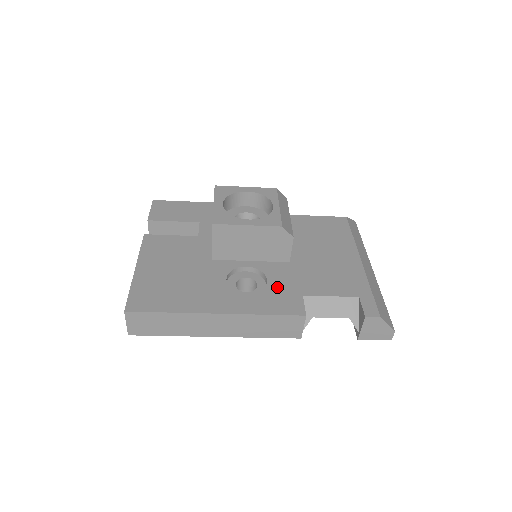
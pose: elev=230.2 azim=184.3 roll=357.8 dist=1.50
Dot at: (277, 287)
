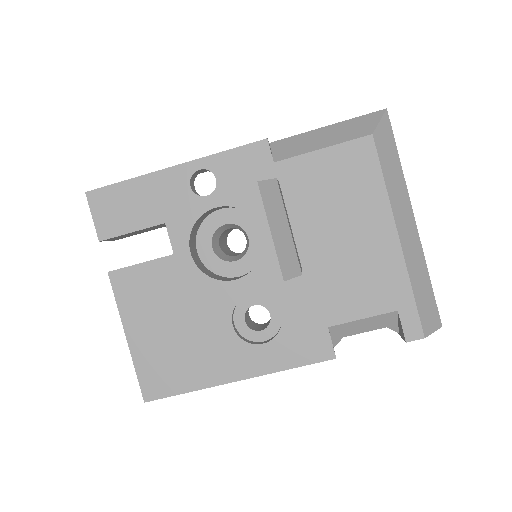
Dot at: (295, 322)
